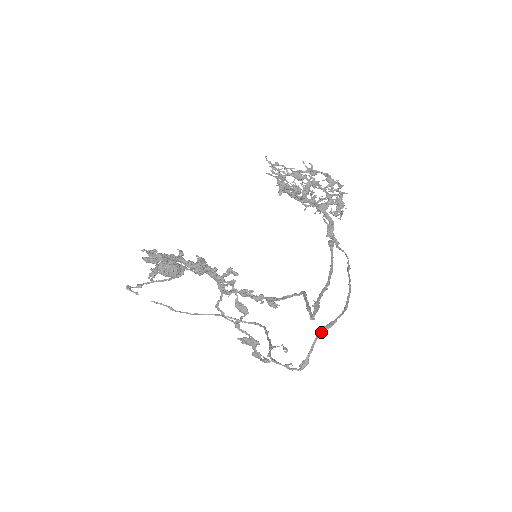
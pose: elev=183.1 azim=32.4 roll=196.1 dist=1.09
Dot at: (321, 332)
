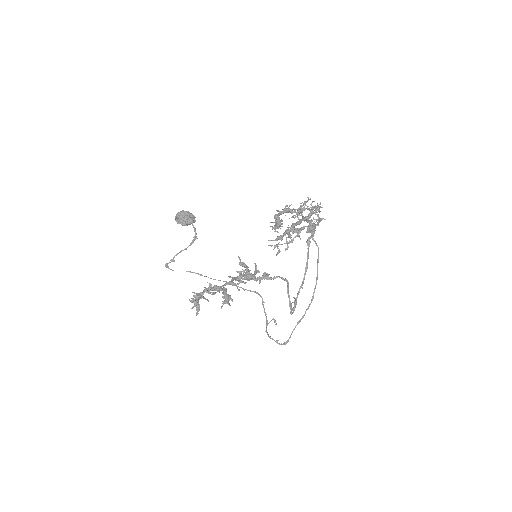
Dot at: occluded
